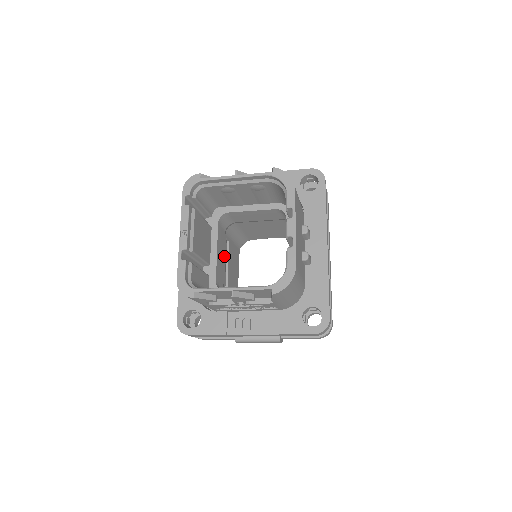
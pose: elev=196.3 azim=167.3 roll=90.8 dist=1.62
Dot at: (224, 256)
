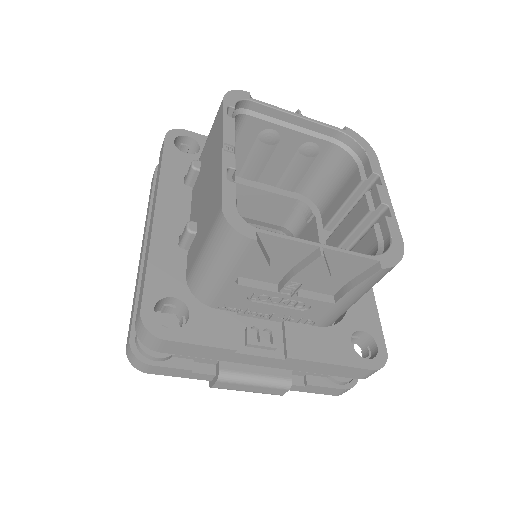
Dot at: occluded
